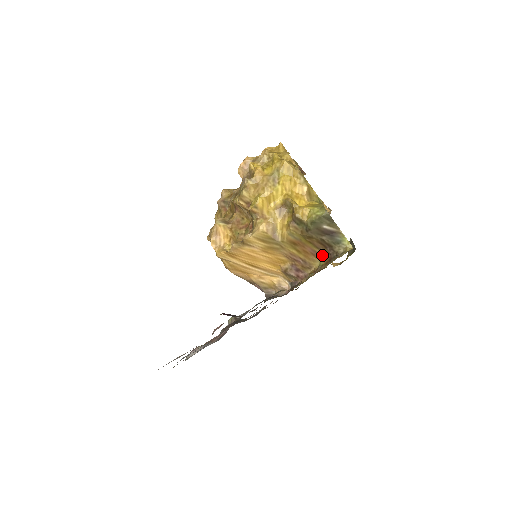
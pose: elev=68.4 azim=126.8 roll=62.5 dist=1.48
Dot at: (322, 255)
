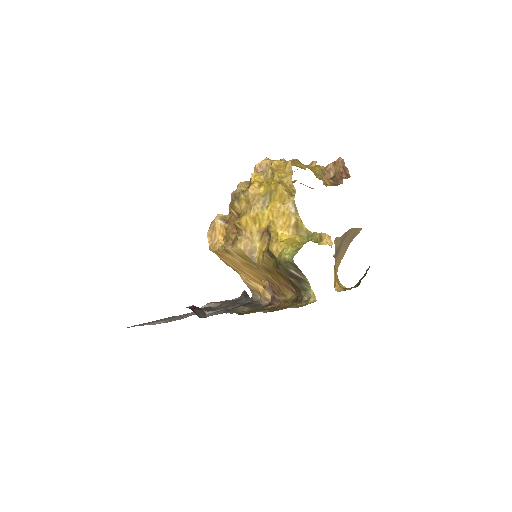
Dot at: (294, 291)
